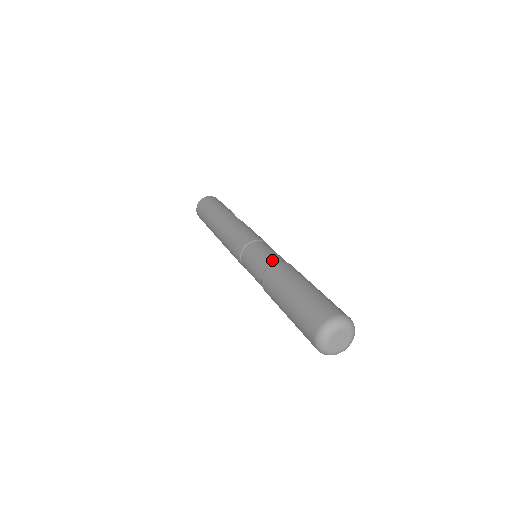
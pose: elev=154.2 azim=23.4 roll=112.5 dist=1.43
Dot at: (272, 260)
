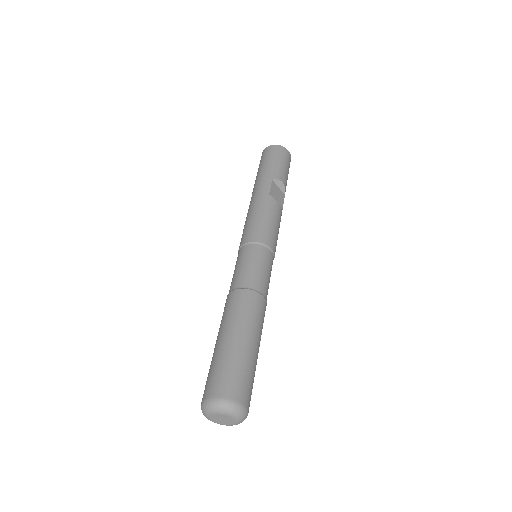
Dot at: (239, 283)
